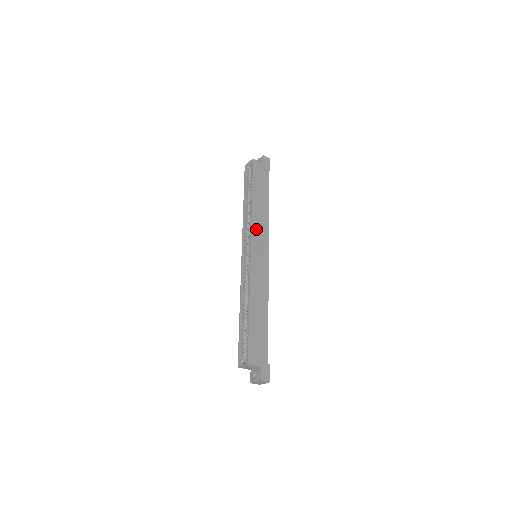
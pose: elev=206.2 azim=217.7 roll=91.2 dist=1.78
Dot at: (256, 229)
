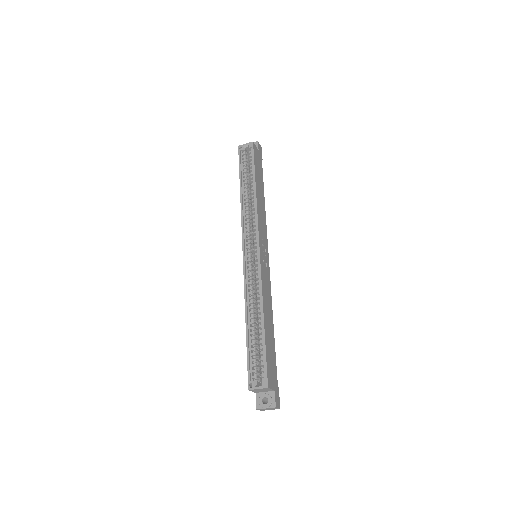
Dot at: (260, 225)
